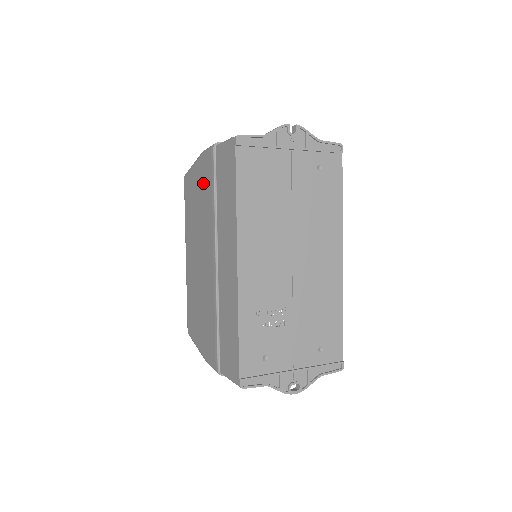
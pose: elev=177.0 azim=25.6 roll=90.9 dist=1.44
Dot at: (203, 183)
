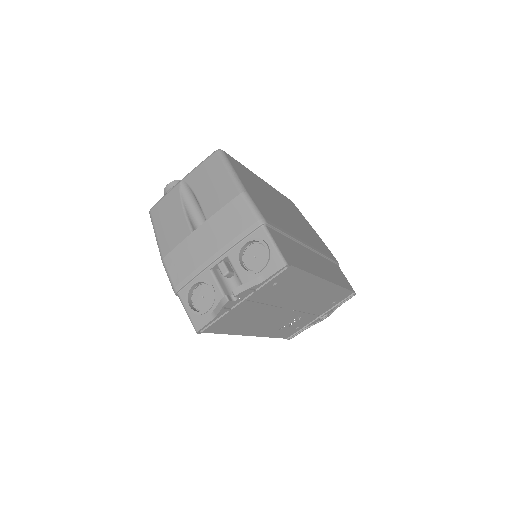
Dot at: occluded
